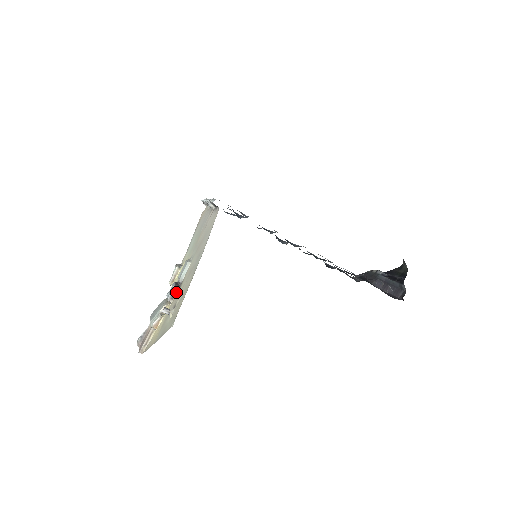
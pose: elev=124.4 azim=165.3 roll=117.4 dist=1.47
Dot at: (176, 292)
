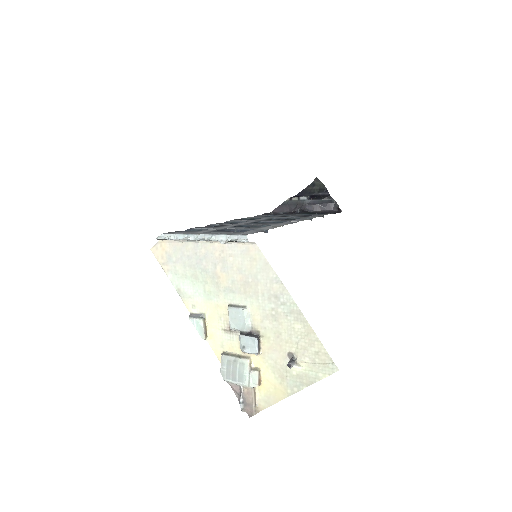
Dot at: (259, 342)
